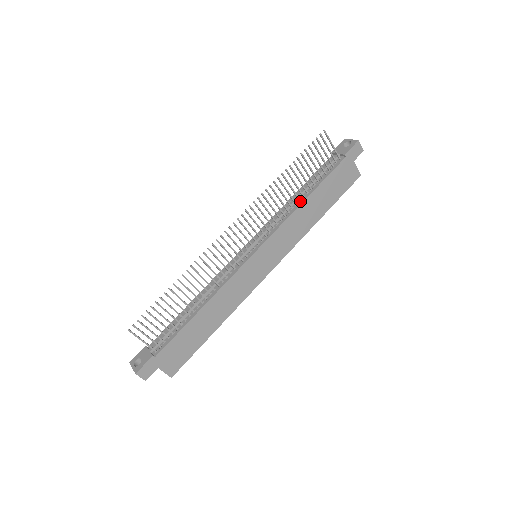
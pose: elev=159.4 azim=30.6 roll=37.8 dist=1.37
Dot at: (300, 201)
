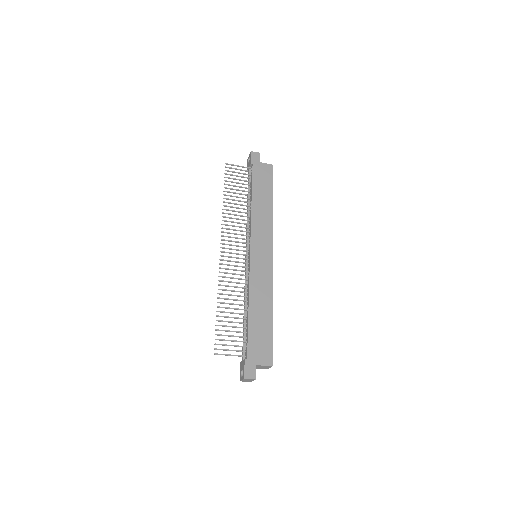
Dot at: (250, 206)
